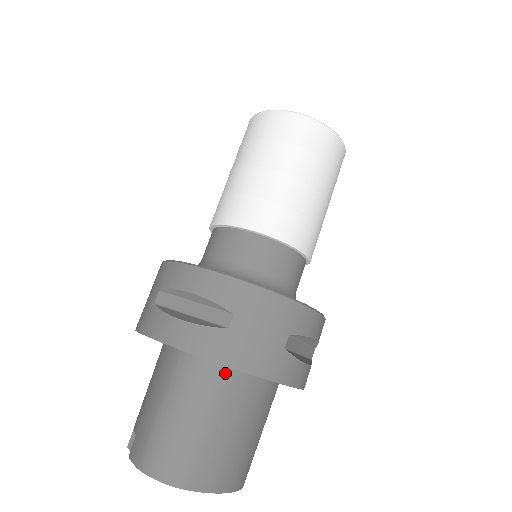
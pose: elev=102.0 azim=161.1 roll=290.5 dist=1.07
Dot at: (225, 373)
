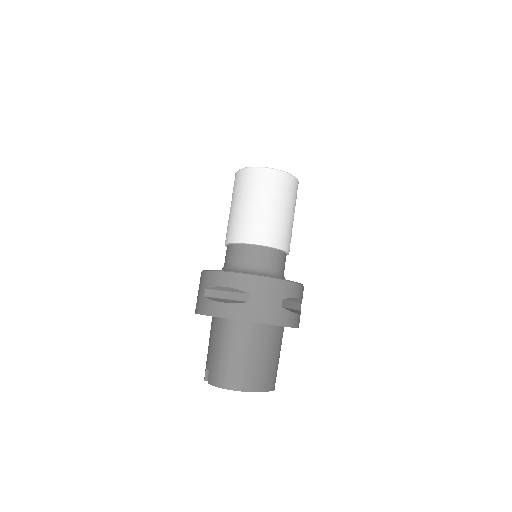
Dot at: (252, 327)
